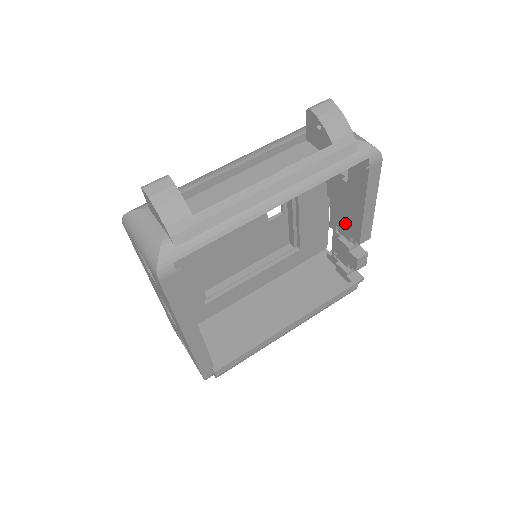
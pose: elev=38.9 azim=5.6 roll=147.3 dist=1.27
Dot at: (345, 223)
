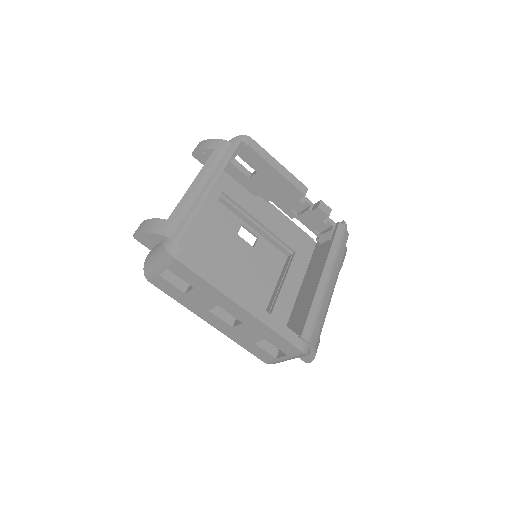
Dot at: (287, 197)
